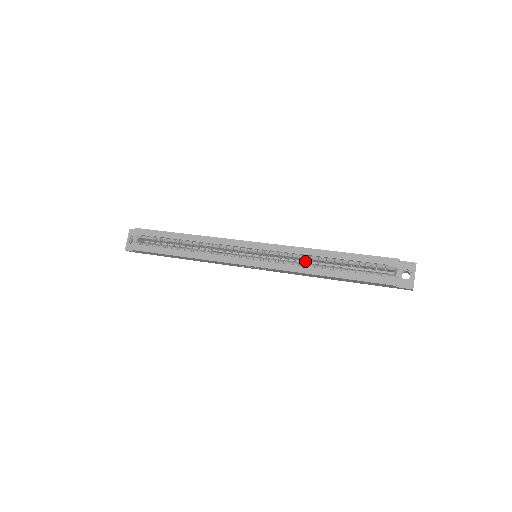
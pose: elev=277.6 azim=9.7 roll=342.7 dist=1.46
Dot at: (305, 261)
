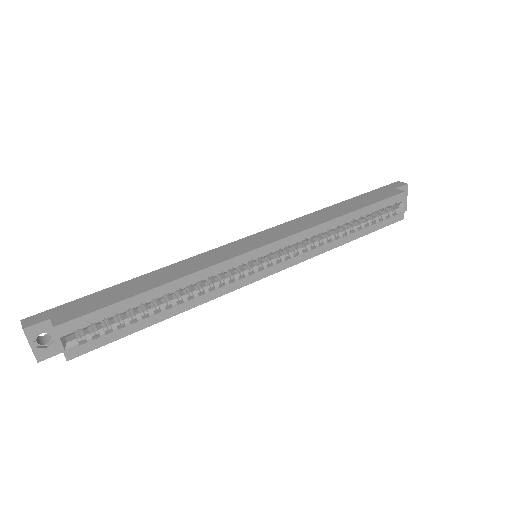
Dot at: occluded
